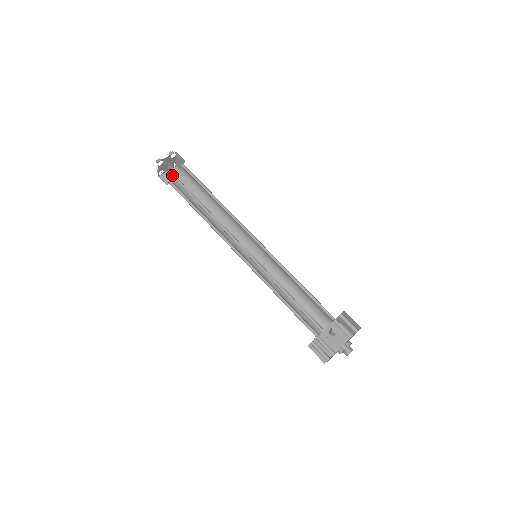
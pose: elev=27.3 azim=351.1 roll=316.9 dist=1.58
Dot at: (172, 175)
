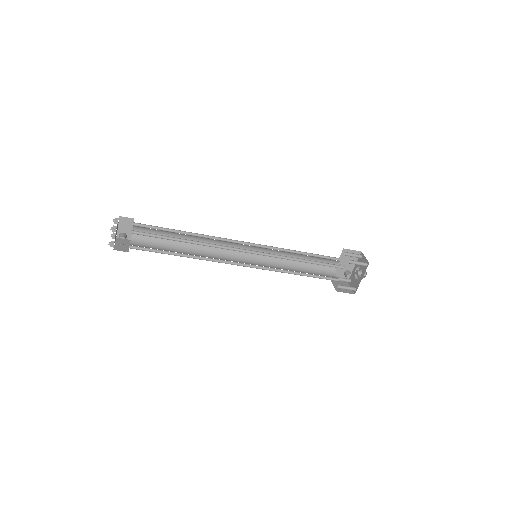
Dot at: (134, 246)
